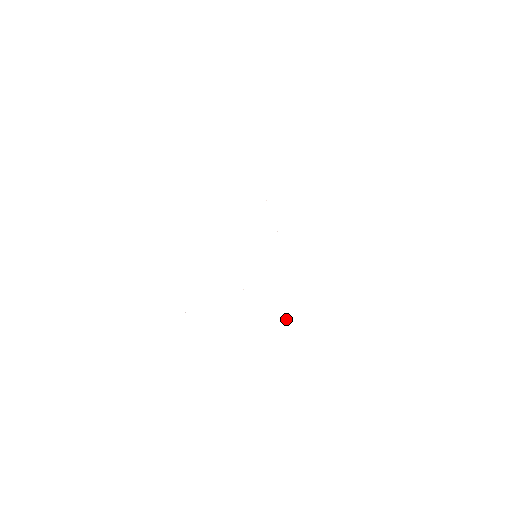
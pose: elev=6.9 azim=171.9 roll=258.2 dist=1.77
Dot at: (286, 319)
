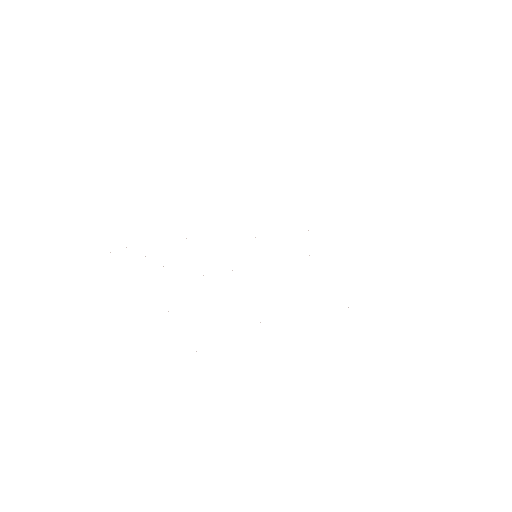
Dot at: occluded
